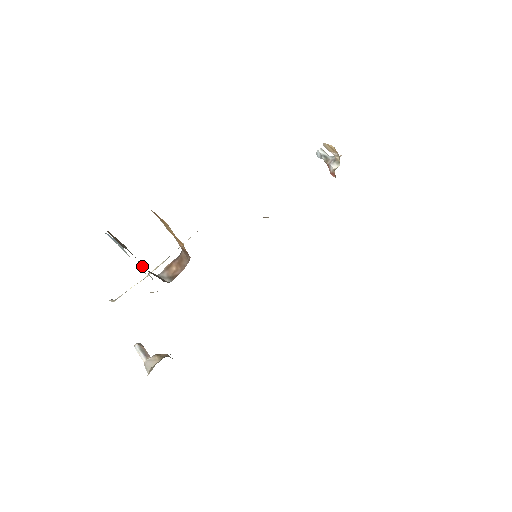
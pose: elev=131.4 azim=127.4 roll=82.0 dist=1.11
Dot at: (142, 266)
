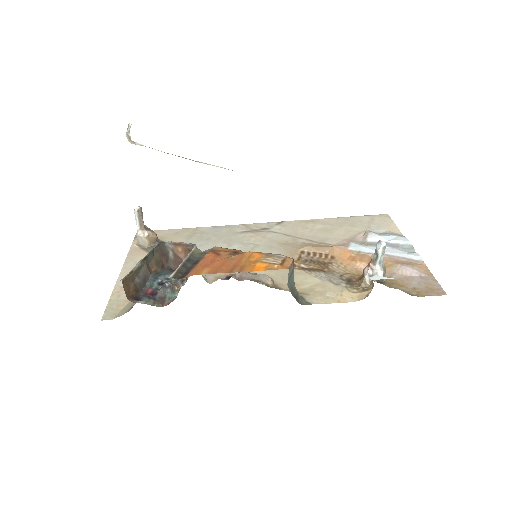
Dot at: (150, 260)
